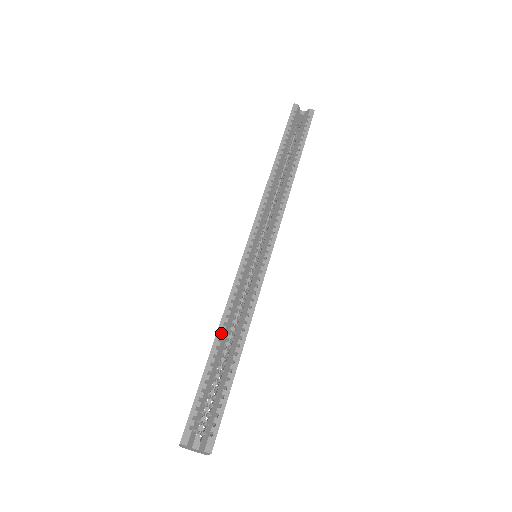
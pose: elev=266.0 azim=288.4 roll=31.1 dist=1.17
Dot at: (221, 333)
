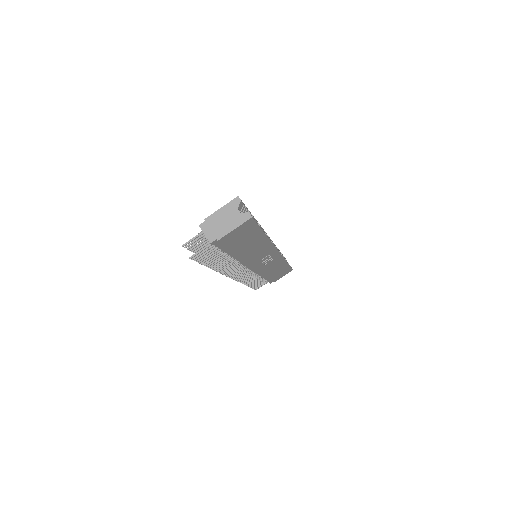
Dot at: occluded
